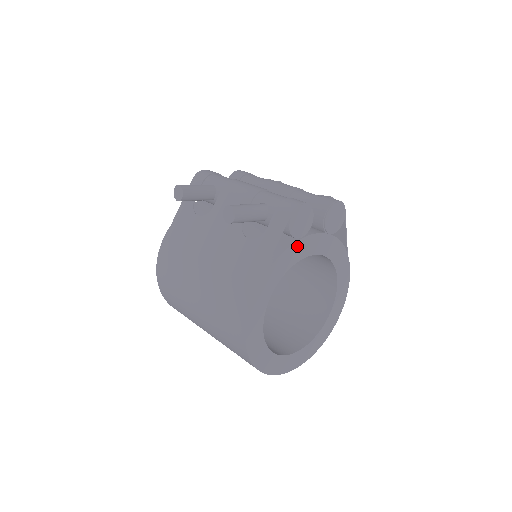
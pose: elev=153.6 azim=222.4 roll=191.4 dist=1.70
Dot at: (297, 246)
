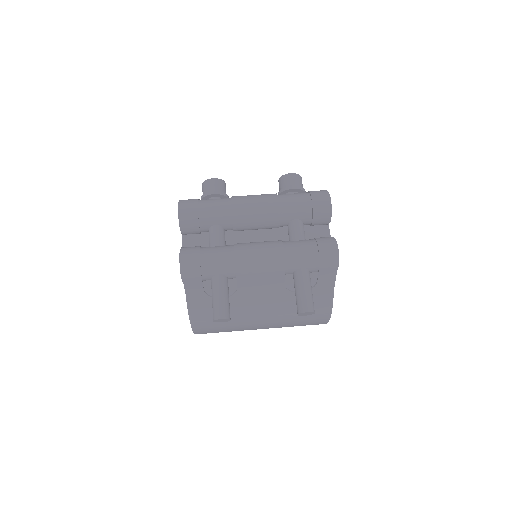
Dot at: occluded
